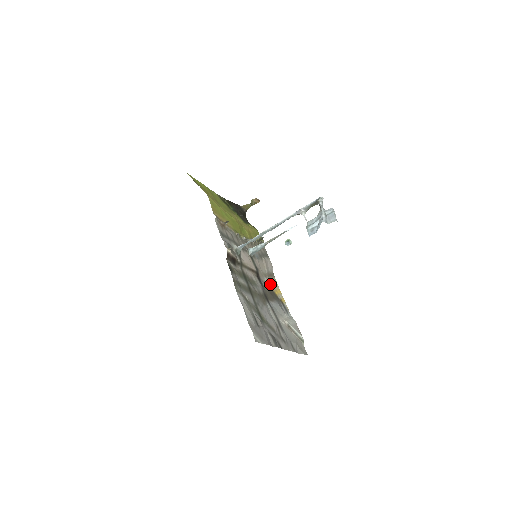
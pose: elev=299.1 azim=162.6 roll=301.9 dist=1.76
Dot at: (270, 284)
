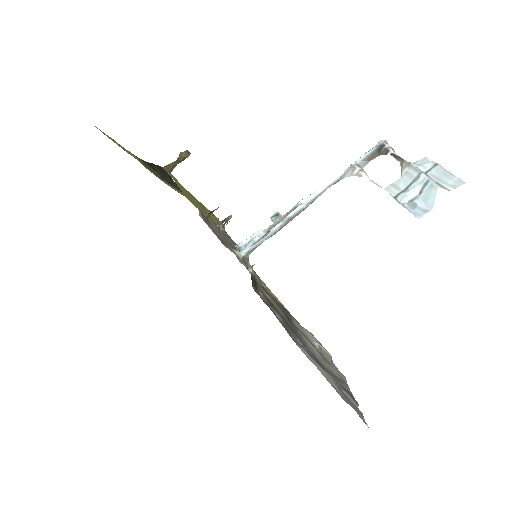
Dot at: occluded
